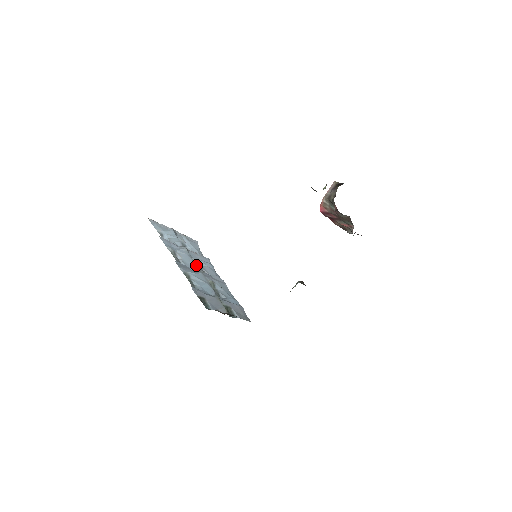
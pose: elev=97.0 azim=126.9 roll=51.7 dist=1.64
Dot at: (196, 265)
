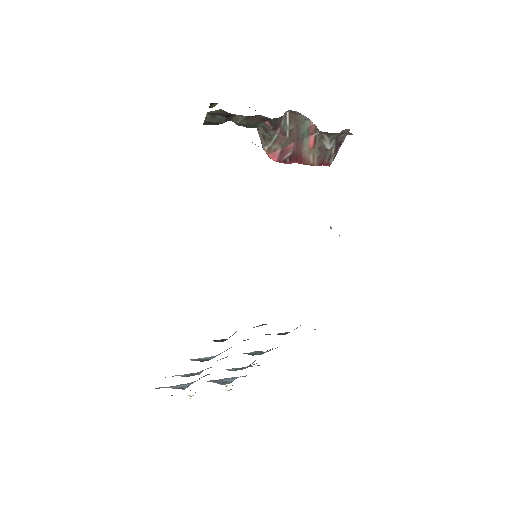
Dot at: occluded
